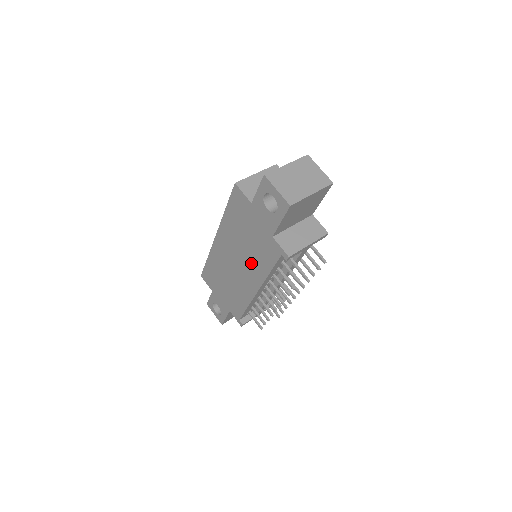
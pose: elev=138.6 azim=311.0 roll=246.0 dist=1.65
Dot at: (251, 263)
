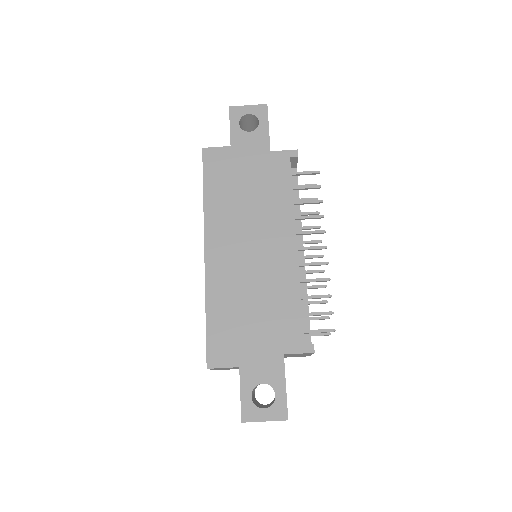
Dot at: (267, 215)
